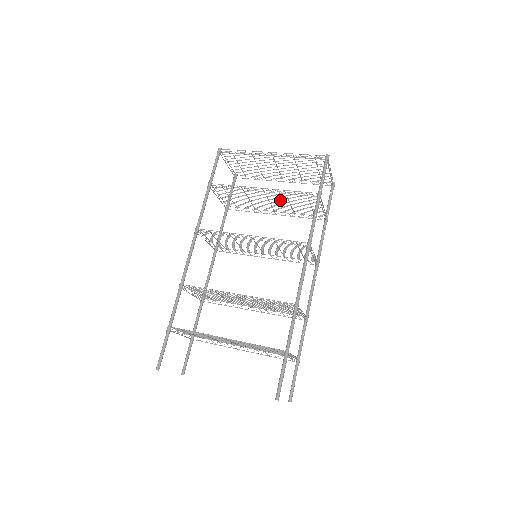
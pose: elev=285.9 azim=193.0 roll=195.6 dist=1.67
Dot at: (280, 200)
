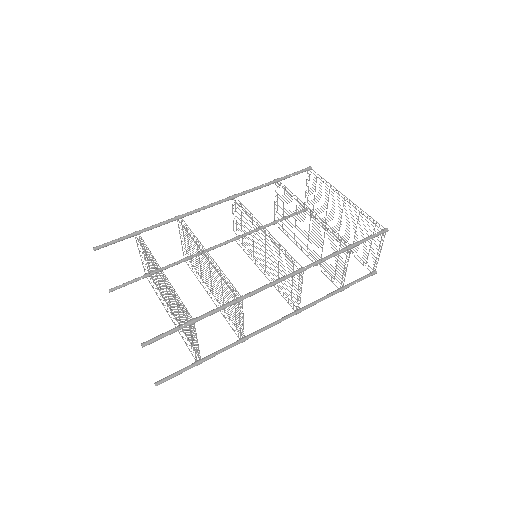
Dot at: occluded
